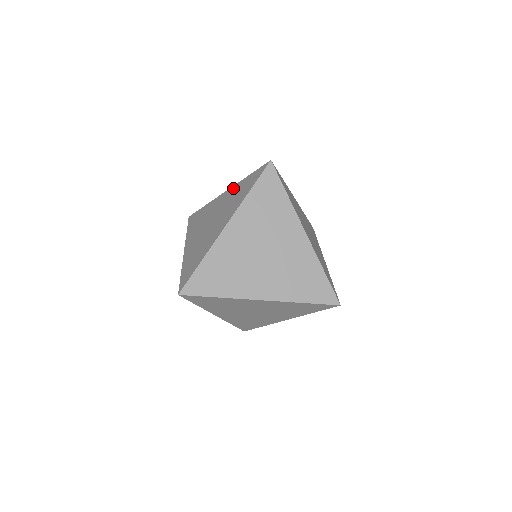
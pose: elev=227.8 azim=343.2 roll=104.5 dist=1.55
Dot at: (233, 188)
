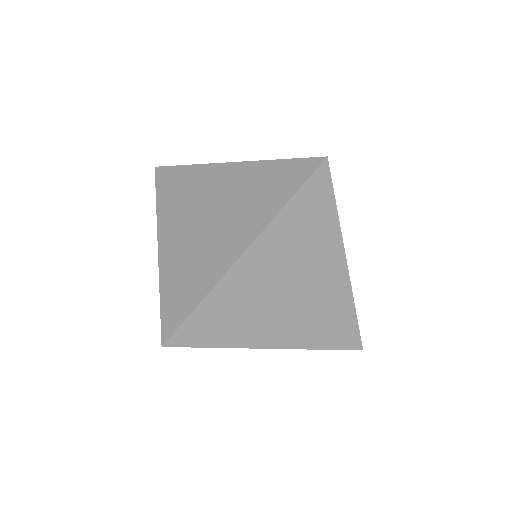
Dot at: occluded
